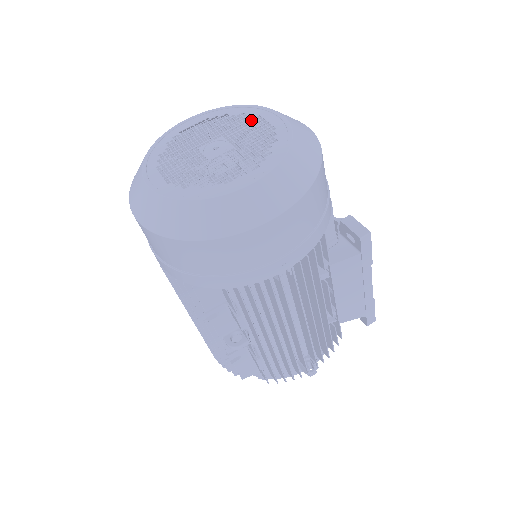
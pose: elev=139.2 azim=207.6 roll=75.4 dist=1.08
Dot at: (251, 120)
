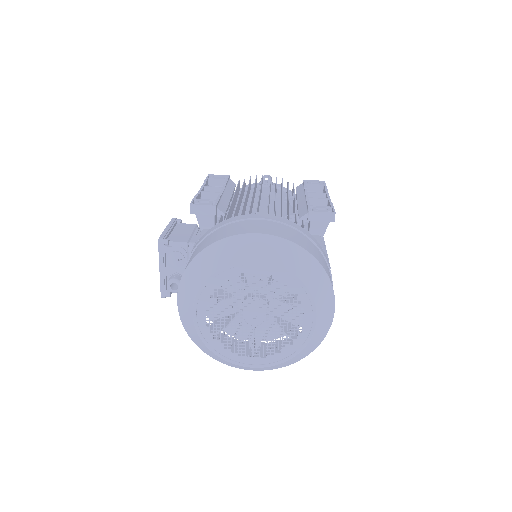
Dot at: (200, 251)
